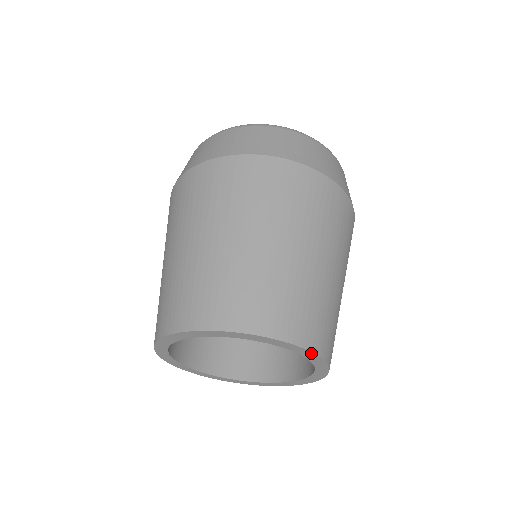
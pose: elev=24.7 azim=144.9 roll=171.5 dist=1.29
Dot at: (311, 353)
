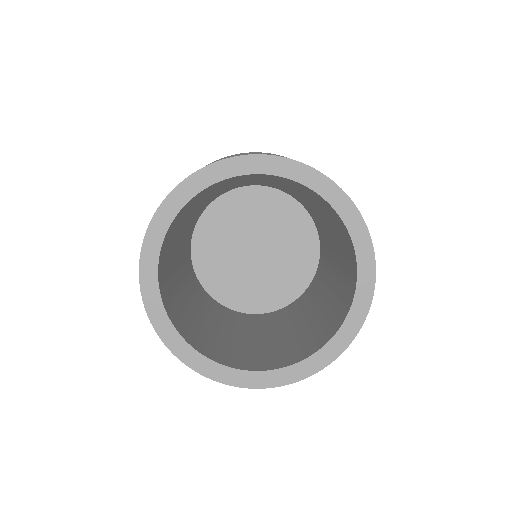
Dot at: (367, 235)
